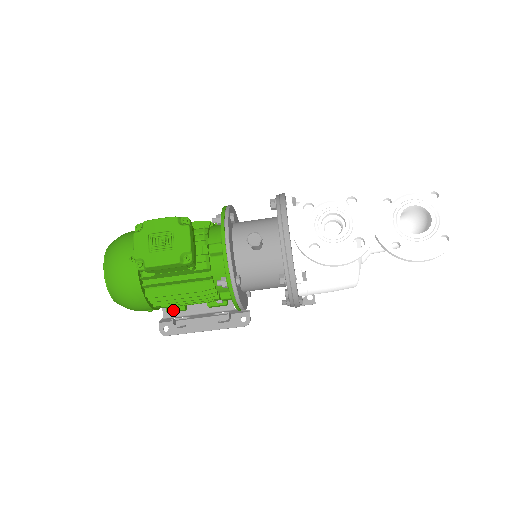
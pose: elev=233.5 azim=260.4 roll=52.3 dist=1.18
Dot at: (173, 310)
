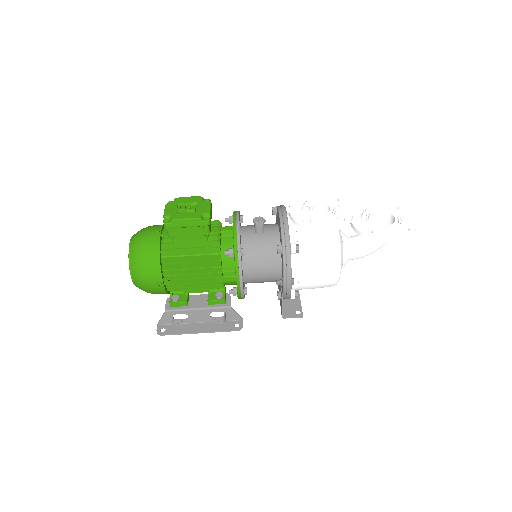
Dot at: (176, 302)
